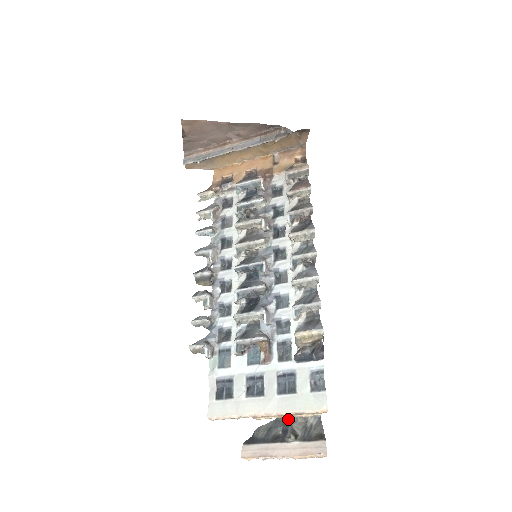
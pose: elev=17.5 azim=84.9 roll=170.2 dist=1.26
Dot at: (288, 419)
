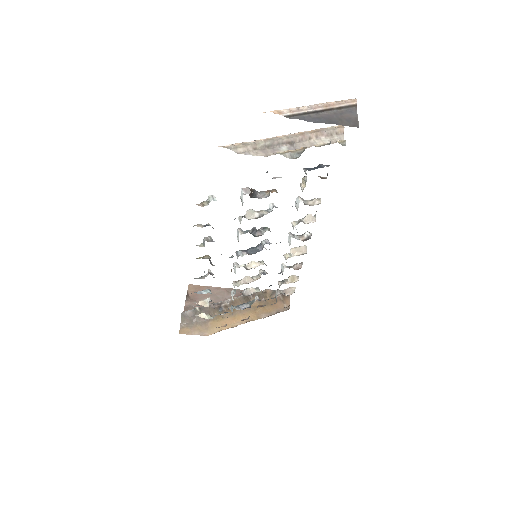
Dot at: occluded
